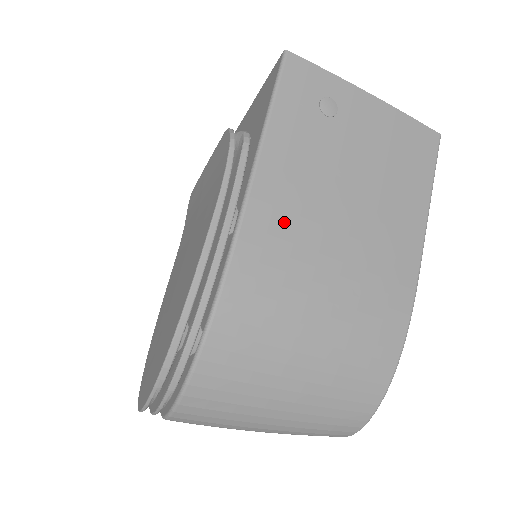
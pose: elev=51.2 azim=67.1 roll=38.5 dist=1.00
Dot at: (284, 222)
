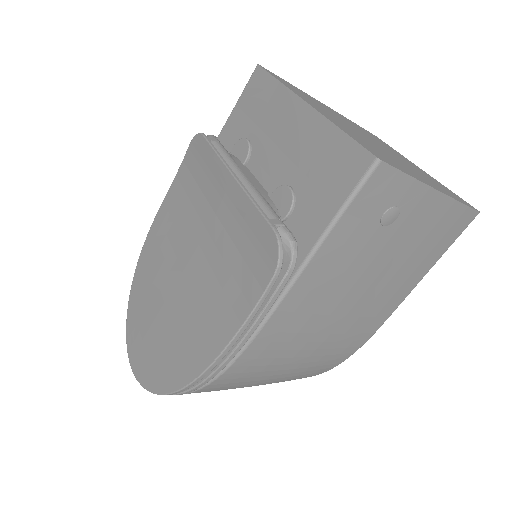
Dot at: (297, 321)
